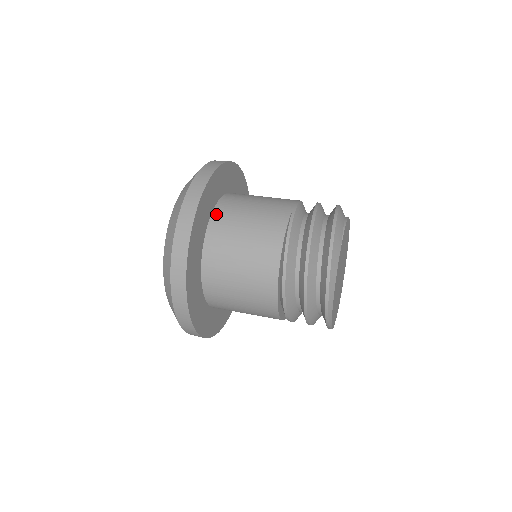
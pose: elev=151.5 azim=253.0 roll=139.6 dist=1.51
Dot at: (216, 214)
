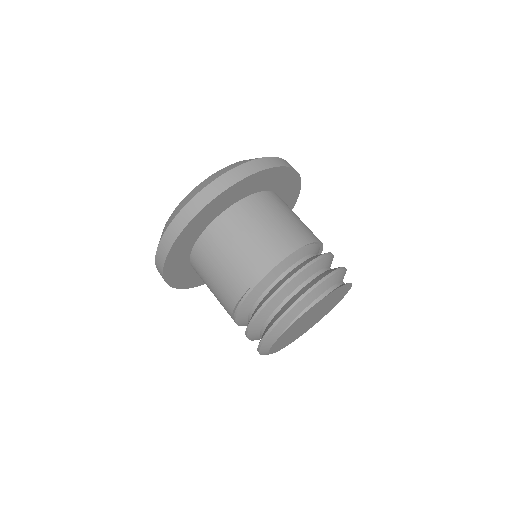
Dot at: (199, 244)
